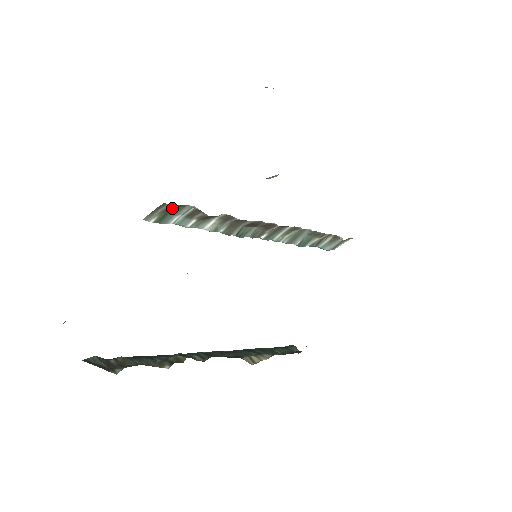
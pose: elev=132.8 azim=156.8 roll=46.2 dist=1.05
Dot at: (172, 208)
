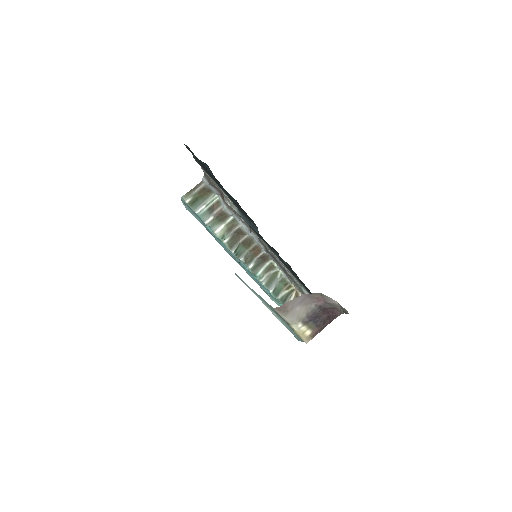
Dot at: (203, 192)
